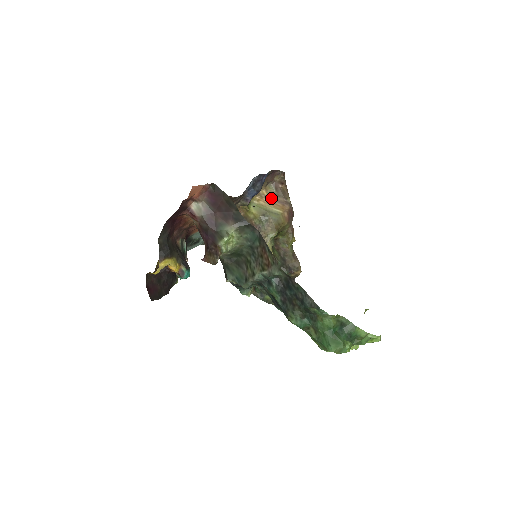
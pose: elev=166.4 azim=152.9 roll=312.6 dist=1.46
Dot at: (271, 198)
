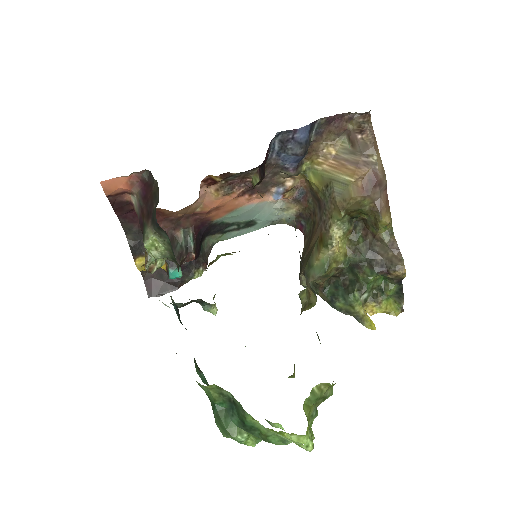
Dot at: (341, 158)
